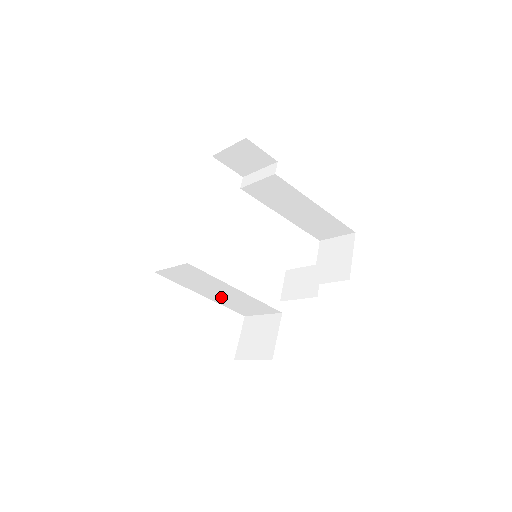
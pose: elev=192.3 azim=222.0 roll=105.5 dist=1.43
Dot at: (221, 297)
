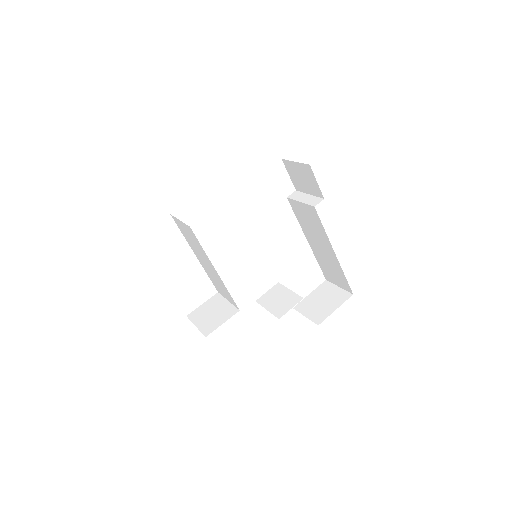
Dot at: (206, 266)
